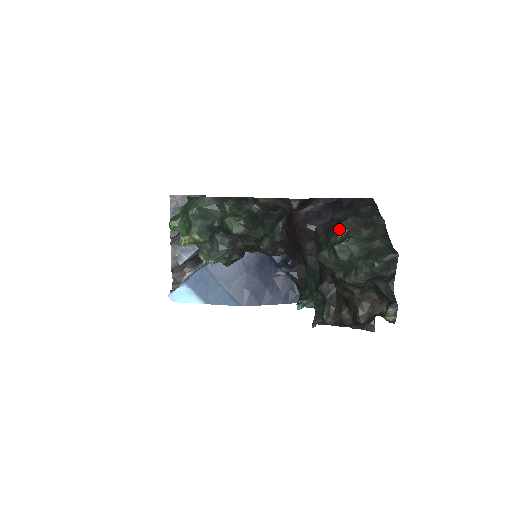
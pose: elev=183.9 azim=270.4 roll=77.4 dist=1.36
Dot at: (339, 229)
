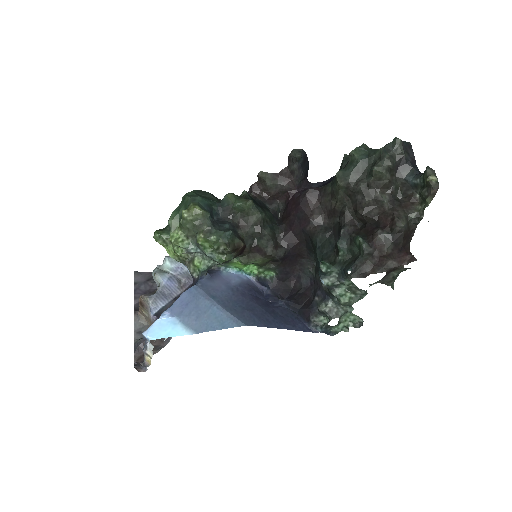
Dot at: (347, 156)
